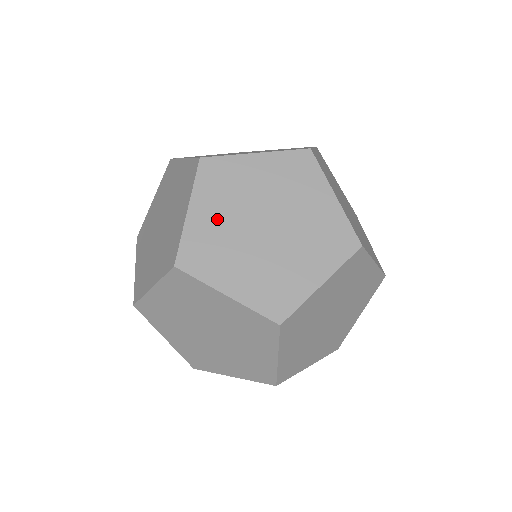
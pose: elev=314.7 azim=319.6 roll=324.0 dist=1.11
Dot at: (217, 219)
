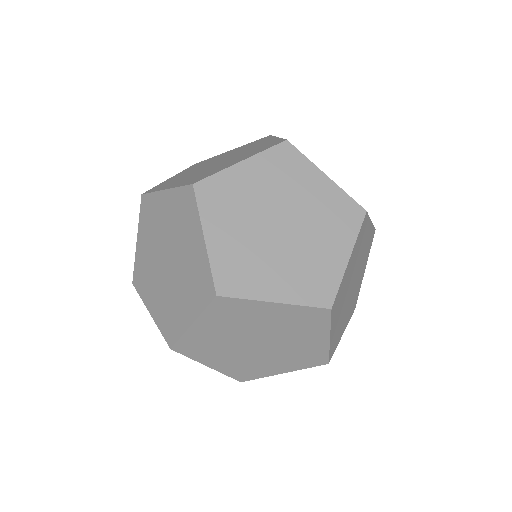
Dot at: occluded
